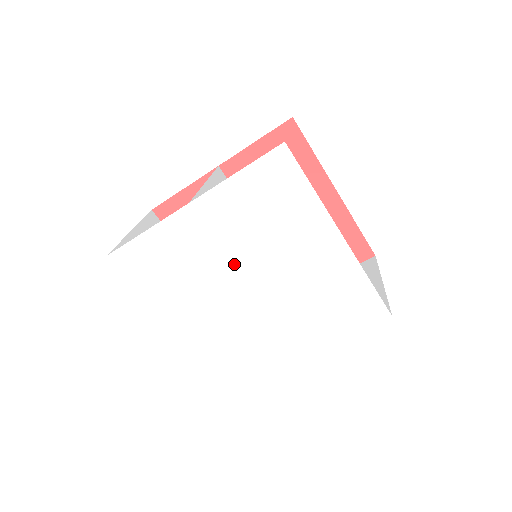
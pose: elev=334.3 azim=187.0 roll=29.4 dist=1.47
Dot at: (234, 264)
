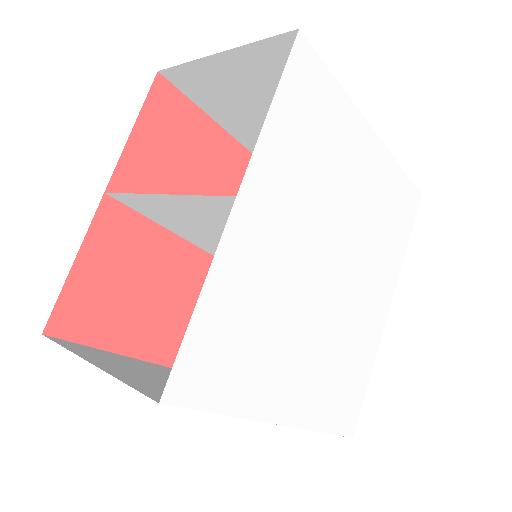
Dot at: (311, 249)
